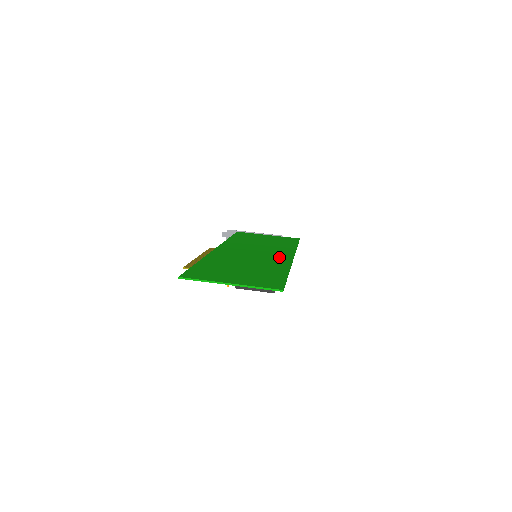
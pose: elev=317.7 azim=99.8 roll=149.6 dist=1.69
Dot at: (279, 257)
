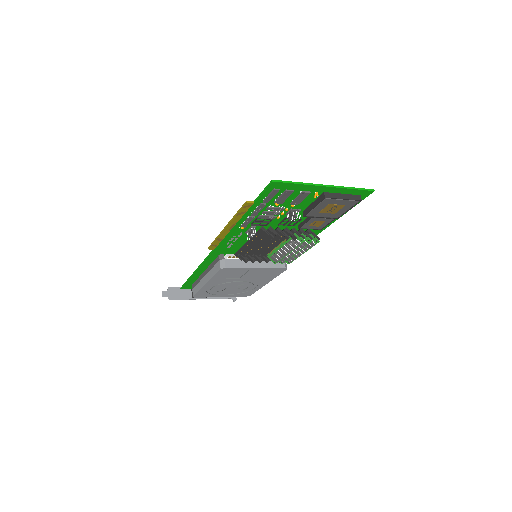
Dot at: occluded
